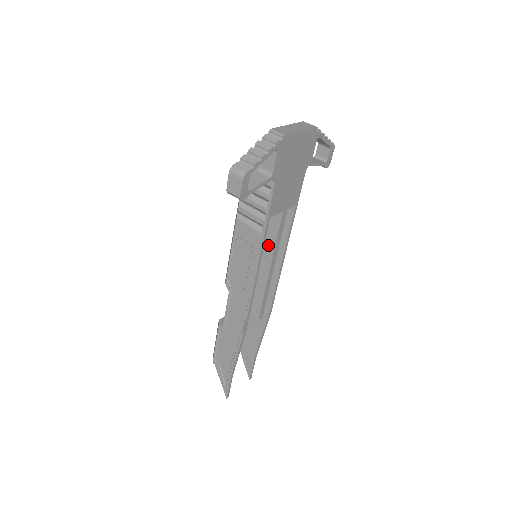
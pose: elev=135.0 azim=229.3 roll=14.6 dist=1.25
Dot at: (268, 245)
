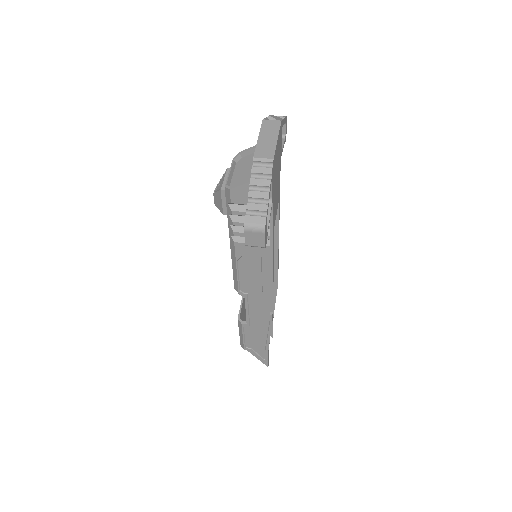
Dot at: occluded
